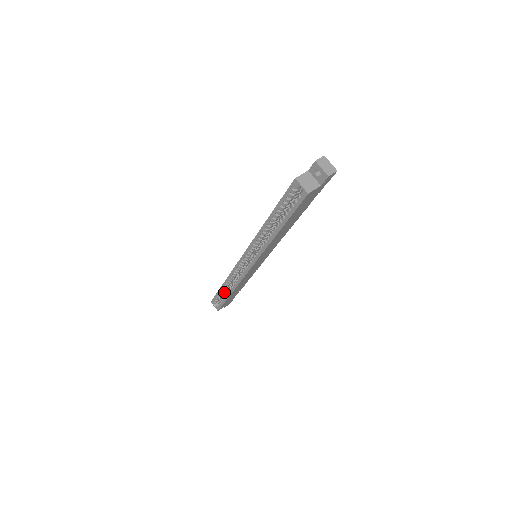
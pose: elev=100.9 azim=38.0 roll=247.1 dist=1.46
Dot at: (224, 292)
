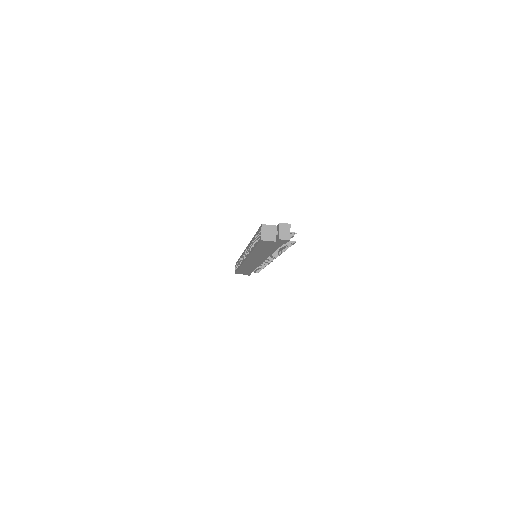
Dot at: occluded
